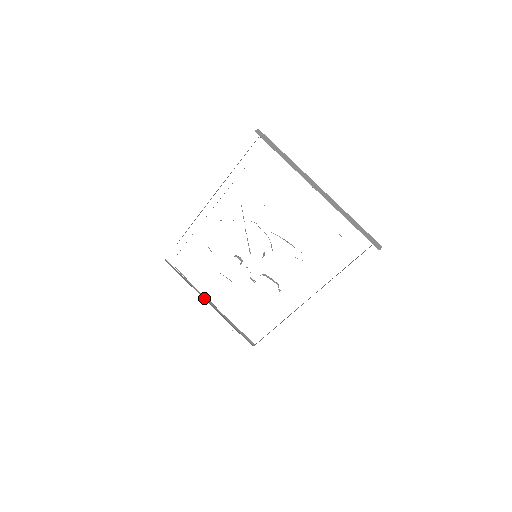
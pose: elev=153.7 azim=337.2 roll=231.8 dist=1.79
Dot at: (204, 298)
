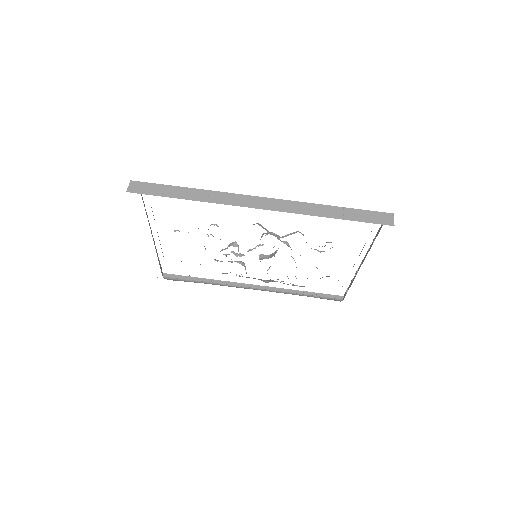
Dot at: occluded
